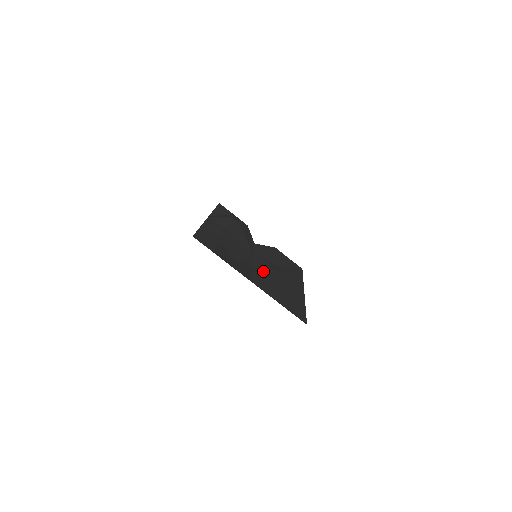
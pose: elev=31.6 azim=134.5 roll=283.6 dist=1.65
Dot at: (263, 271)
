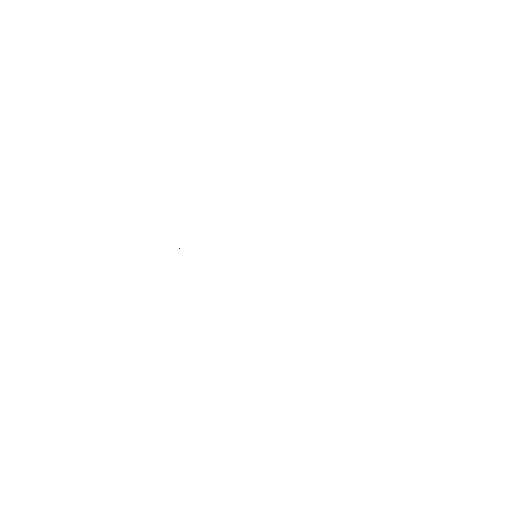
Dot at: occluded
